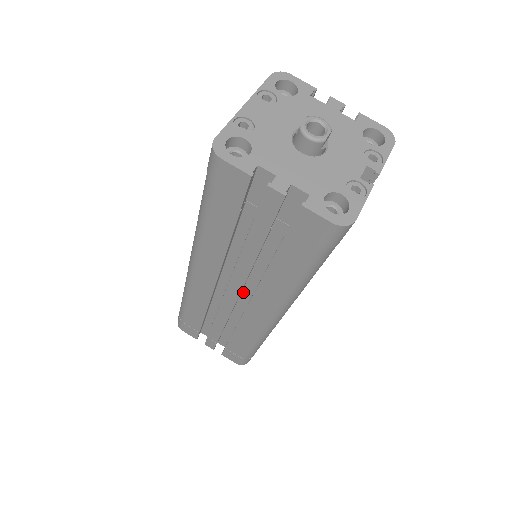
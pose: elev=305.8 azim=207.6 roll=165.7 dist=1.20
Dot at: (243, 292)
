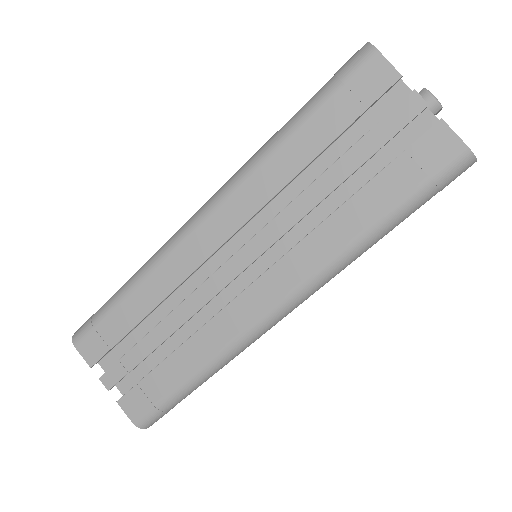
Dot at: (247, 271)
